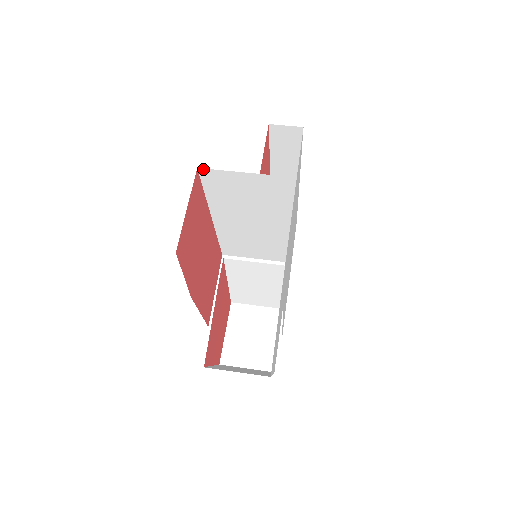
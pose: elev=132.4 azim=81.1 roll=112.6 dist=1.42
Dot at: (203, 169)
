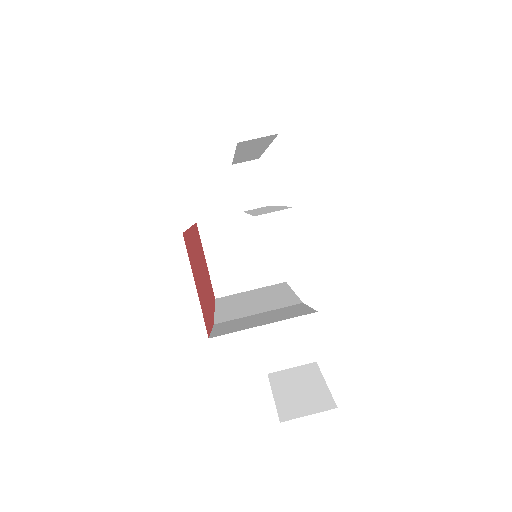
Dot at: occluded
